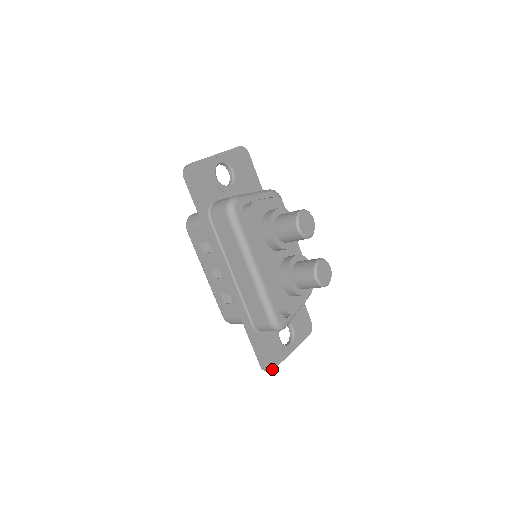
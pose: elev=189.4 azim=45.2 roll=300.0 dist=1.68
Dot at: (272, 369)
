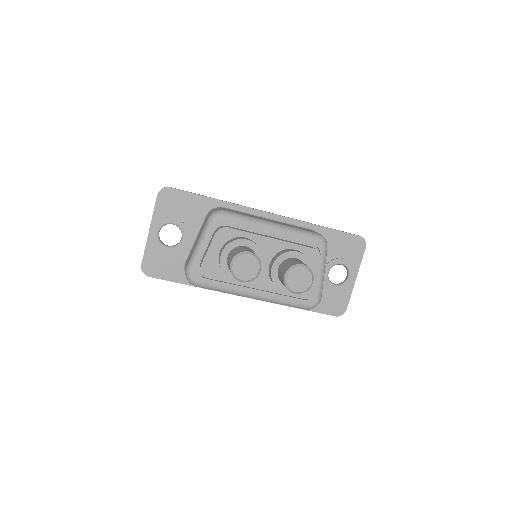
Dot at: (345, 310)
